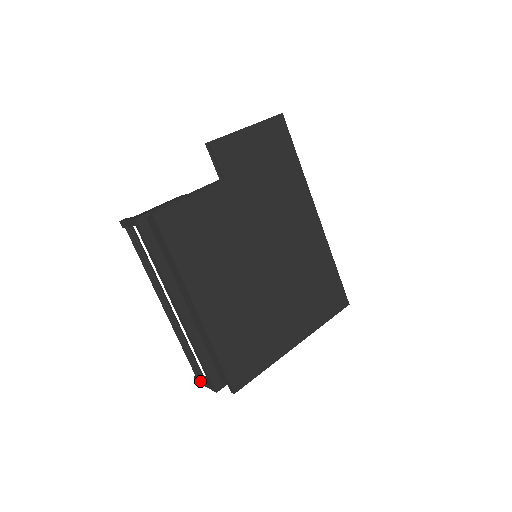
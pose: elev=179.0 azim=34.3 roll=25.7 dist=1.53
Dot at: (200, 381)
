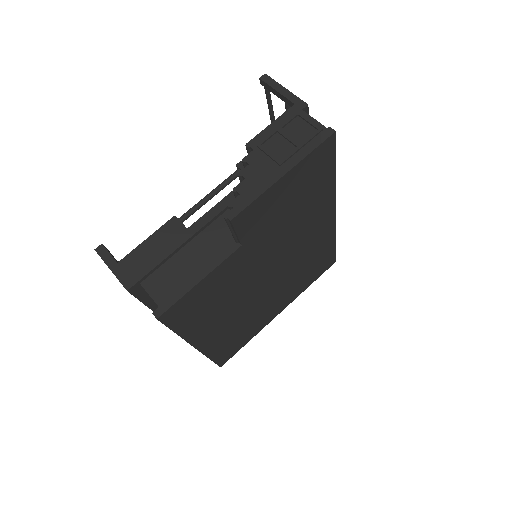
Dot at: occluded
